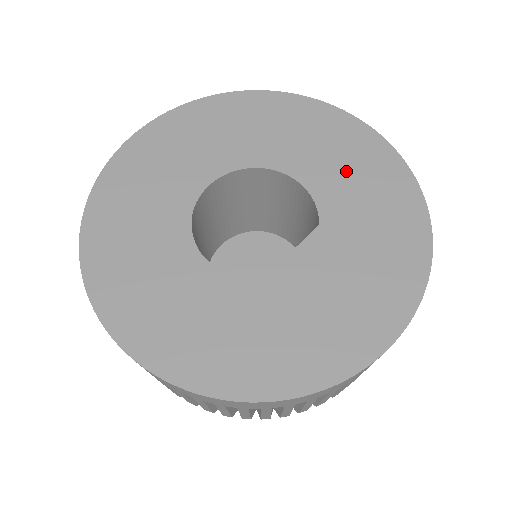
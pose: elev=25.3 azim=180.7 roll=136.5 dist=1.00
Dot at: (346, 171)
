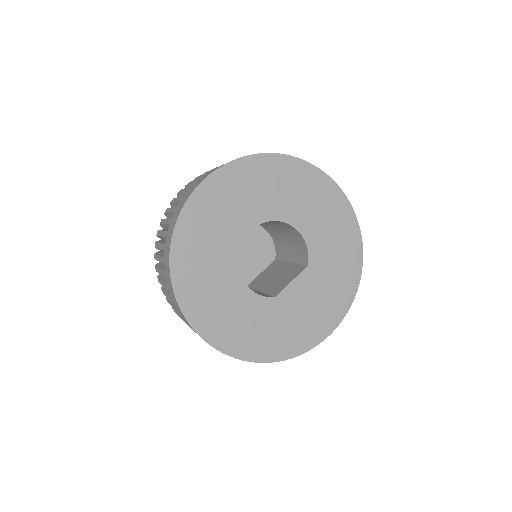
Dot at: (328, 231)
